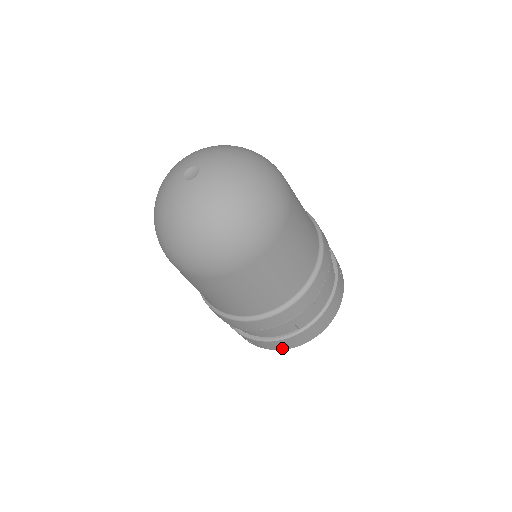
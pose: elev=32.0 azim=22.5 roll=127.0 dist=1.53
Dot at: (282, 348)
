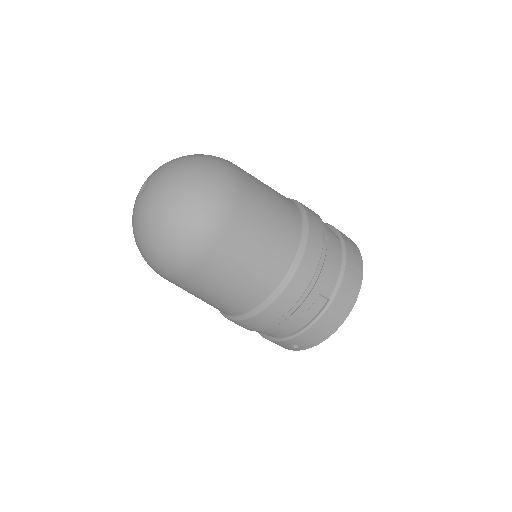
Dot at: (328, 333)
